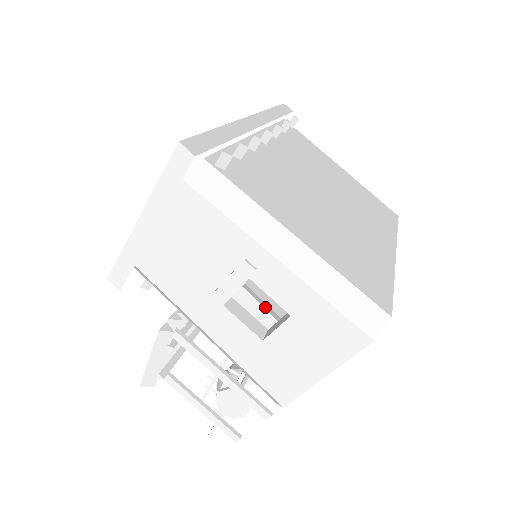
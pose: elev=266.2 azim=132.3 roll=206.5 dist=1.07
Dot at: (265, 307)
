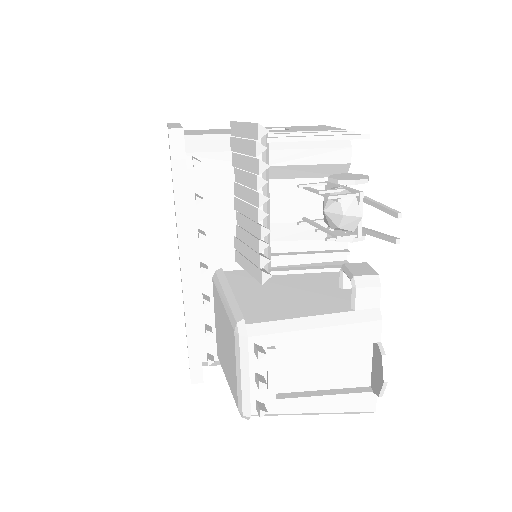
Dot at: (296, 235)
